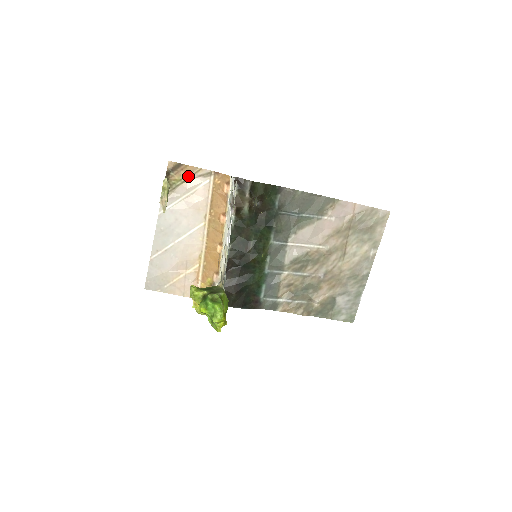
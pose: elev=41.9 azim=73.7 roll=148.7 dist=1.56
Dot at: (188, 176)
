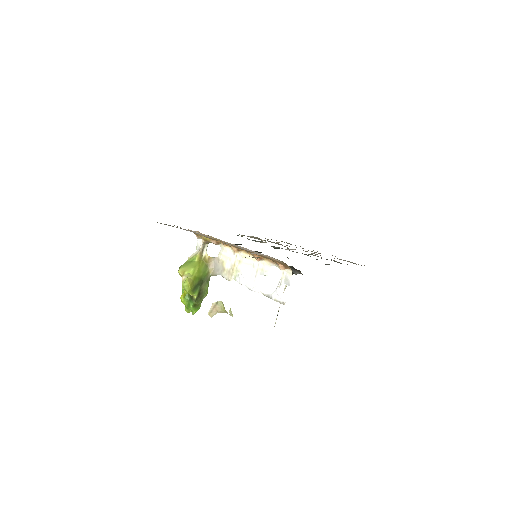
Dot at: occluded
